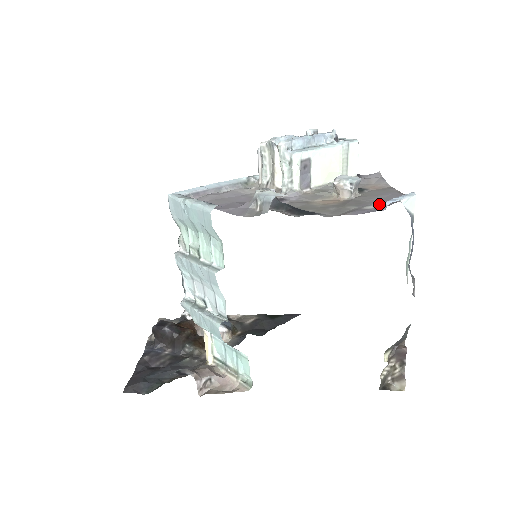
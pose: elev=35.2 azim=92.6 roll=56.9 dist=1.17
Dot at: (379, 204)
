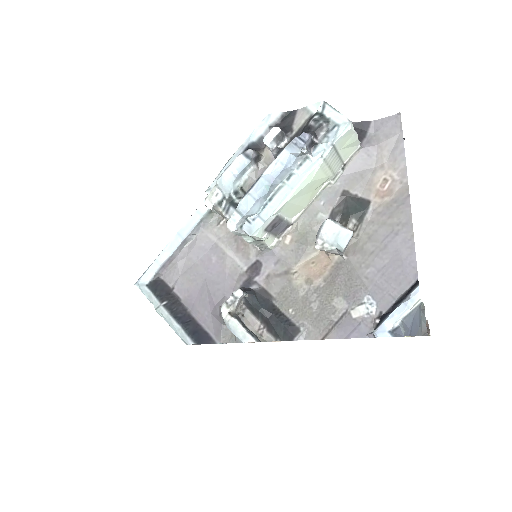
Dot at: (372, 302)
